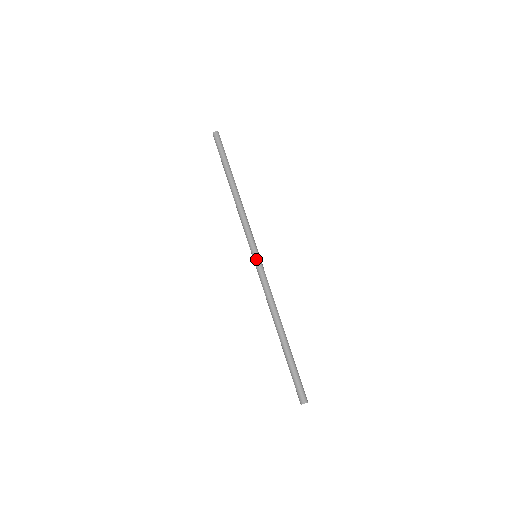
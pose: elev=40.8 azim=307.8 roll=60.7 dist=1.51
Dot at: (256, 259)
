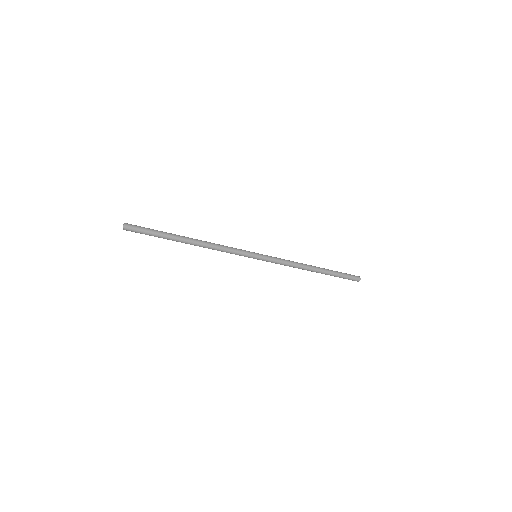
Dot at: occluded
